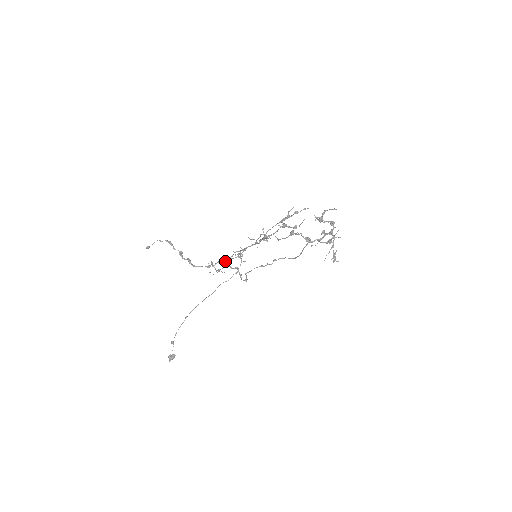
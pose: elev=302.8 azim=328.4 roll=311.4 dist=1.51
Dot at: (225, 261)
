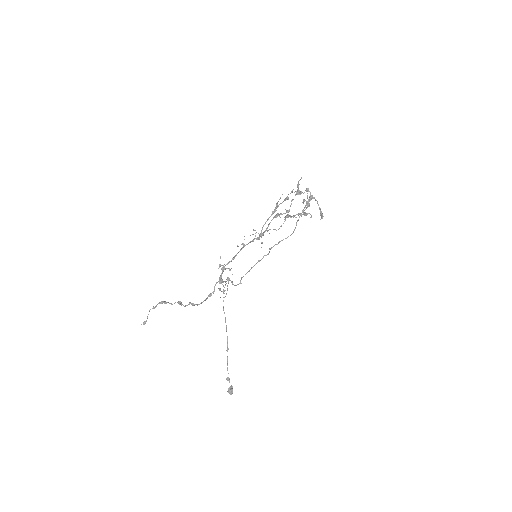
Dot at: (220, 280)
